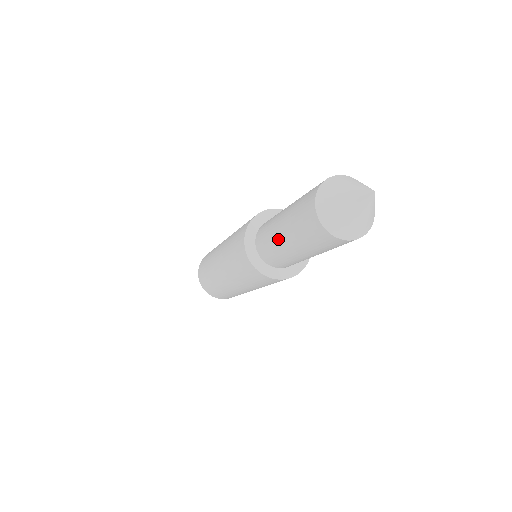
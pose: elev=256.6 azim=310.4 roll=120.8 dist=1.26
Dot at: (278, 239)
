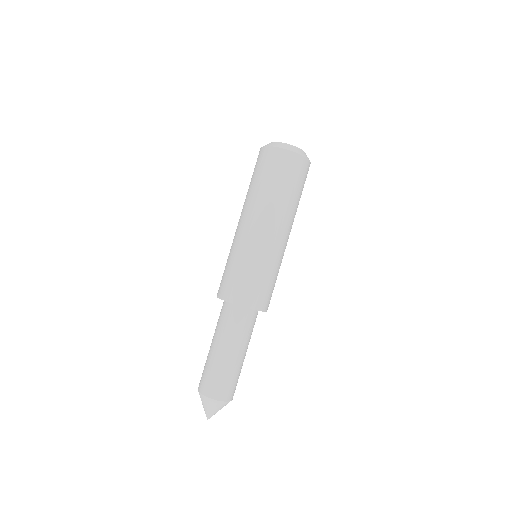
Dot at: occluded
